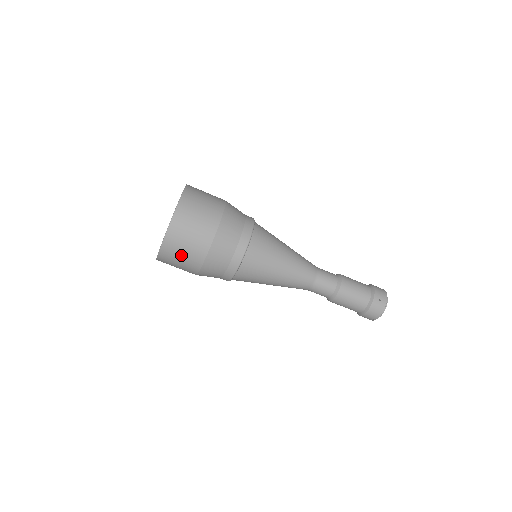
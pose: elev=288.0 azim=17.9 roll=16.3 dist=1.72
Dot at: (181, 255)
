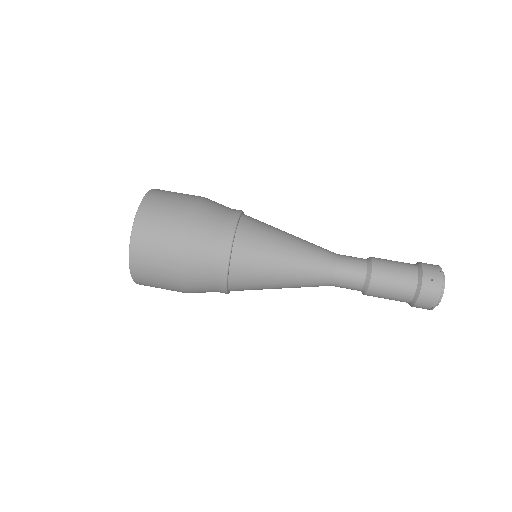
Dot at: (155, 272)
